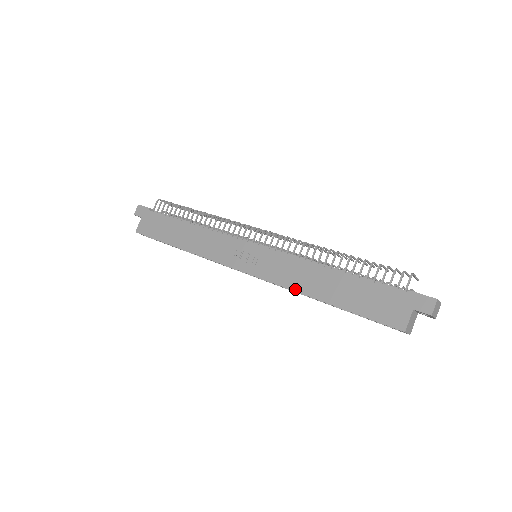
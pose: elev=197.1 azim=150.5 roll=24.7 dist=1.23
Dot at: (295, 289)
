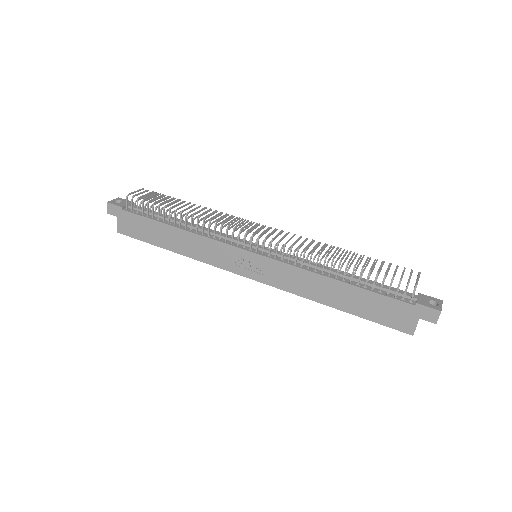
Dot at: (305, 297)
